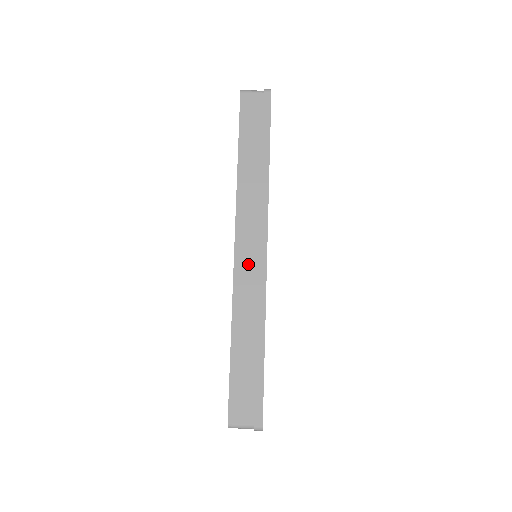
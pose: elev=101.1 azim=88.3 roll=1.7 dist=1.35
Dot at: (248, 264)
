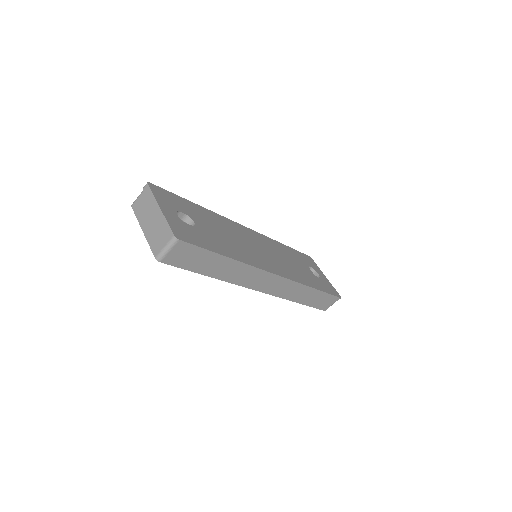
Dot at: (276, 287)
